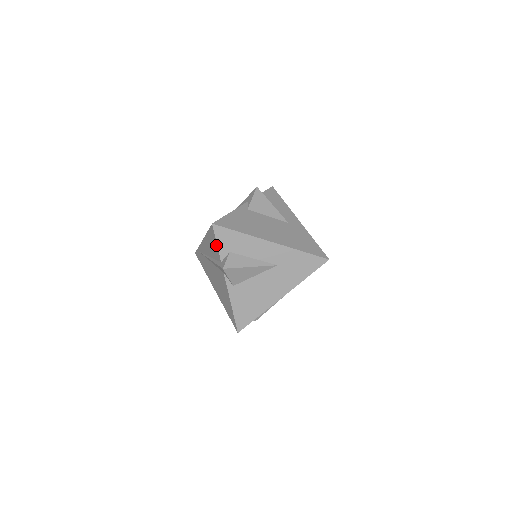
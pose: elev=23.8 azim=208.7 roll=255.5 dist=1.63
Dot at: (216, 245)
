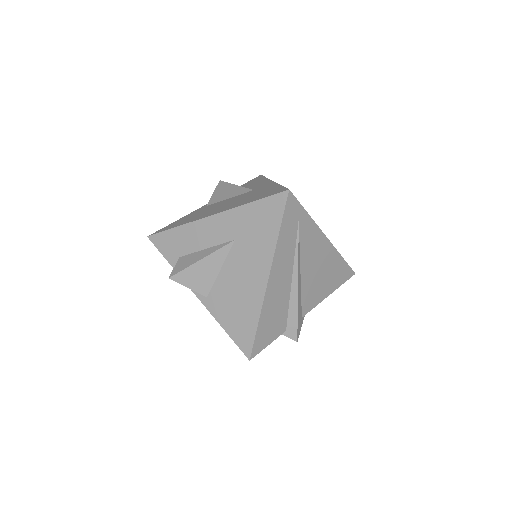
Dot at: (166, 259)
